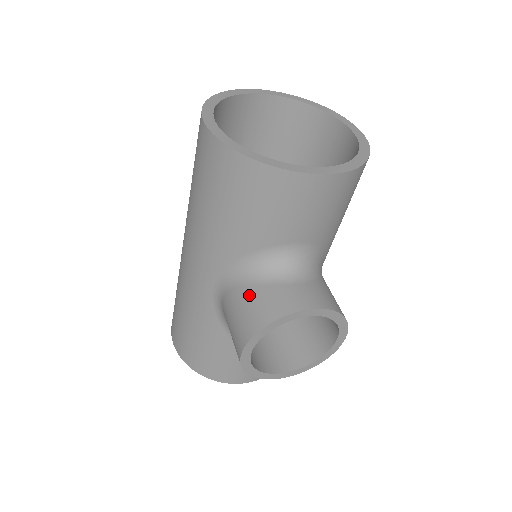
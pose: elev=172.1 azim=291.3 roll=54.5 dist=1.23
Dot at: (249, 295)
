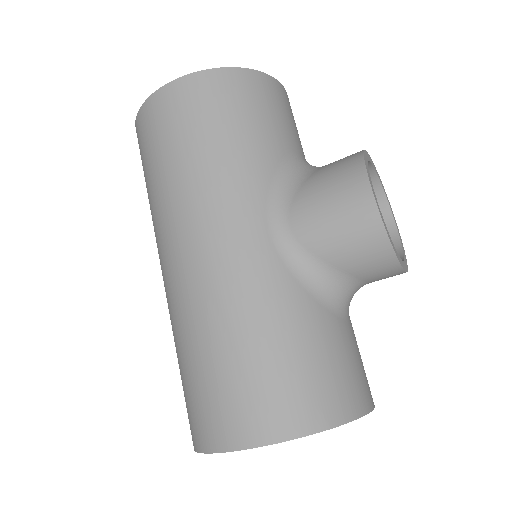
Dot at: (317, 177)
